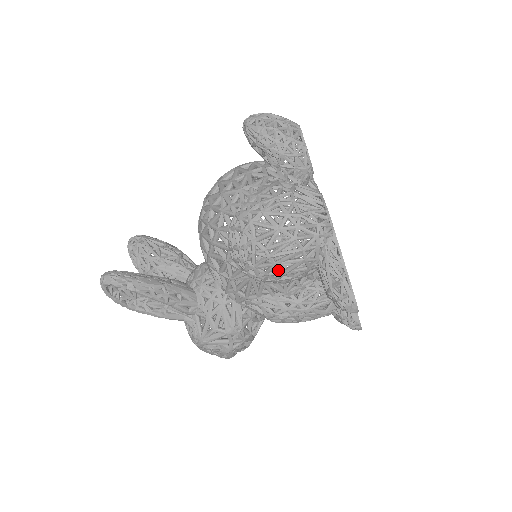
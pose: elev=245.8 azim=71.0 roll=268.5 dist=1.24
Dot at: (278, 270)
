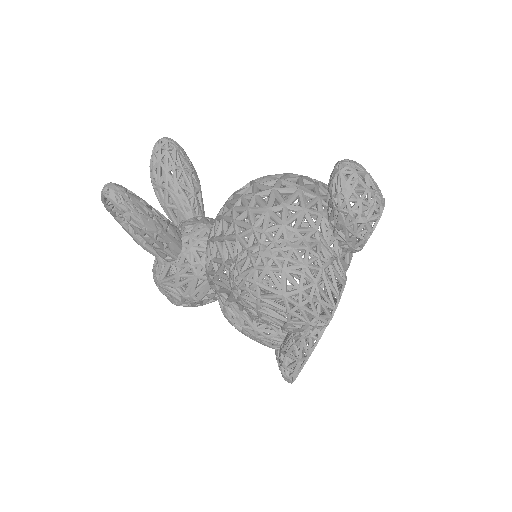
Dot at: occluded
